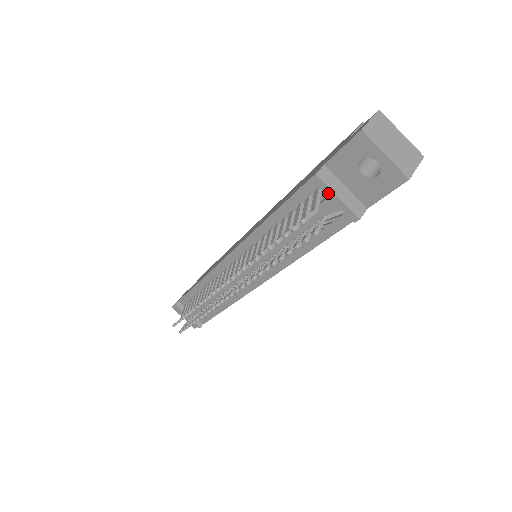
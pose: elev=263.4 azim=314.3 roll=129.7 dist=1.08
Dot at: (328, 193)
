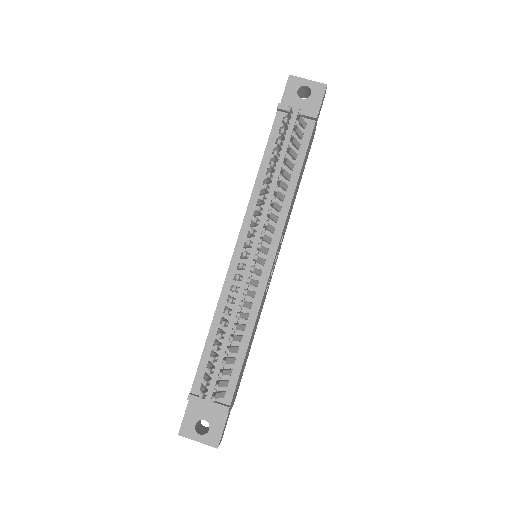
Dot at: occluded
